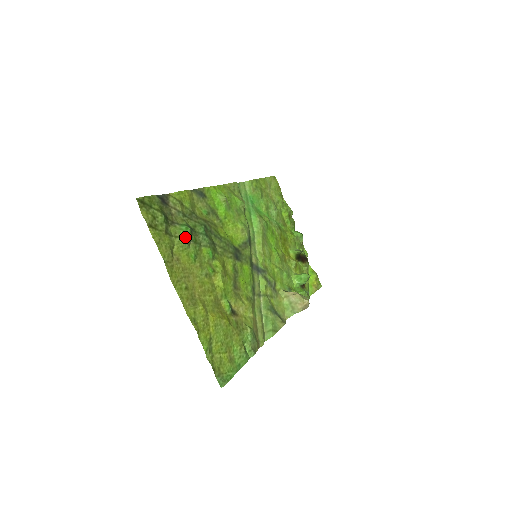
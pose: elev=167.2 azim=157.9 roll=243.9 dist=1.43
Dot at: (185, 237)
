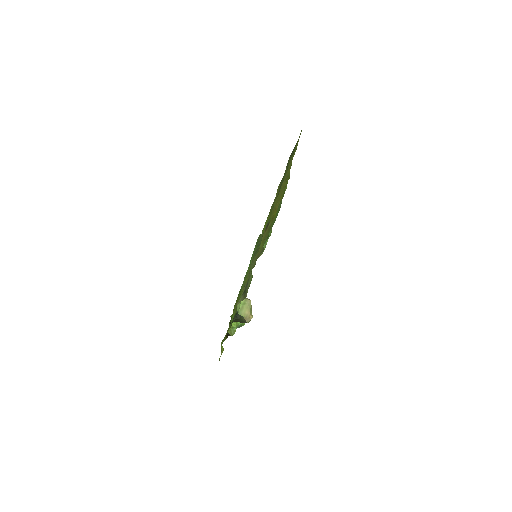
Dot at: occluded
